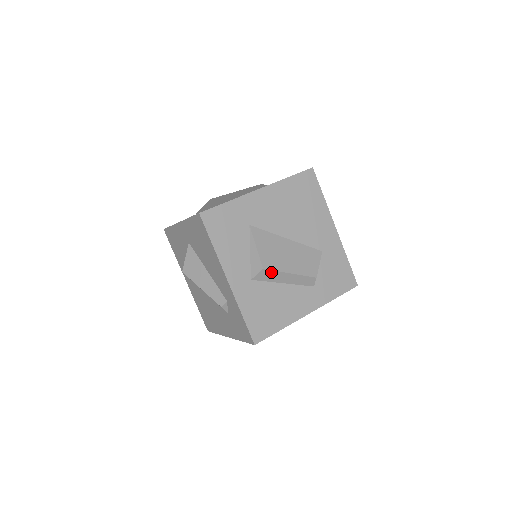
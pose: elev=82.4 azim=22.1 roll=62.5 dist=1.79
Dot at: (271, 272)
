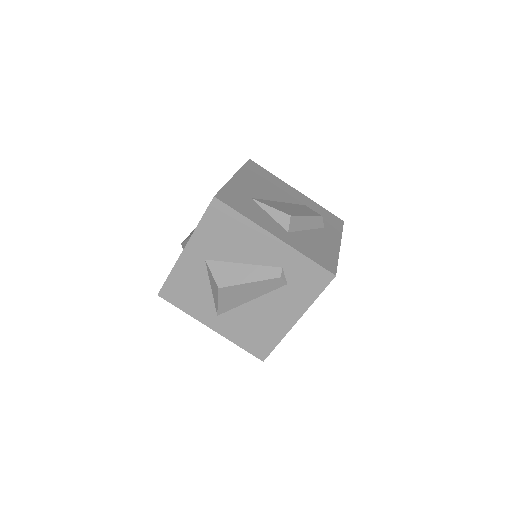
Dot at: (296, 219)
